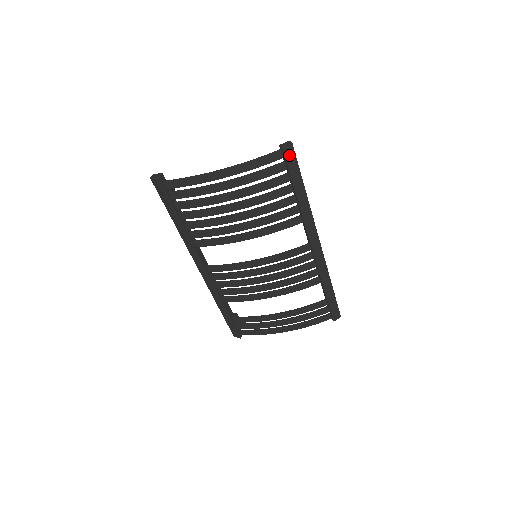
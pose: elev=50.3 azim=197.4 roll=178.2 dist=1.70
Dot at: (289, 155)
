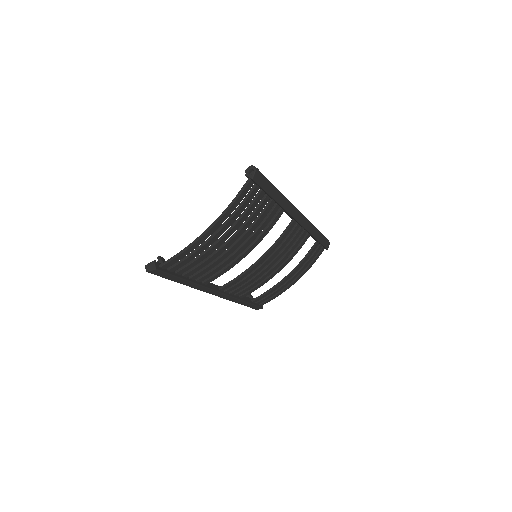
Dot at: (258, 178)
